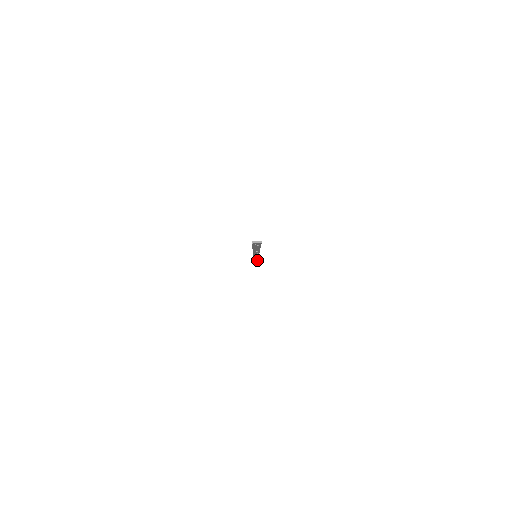
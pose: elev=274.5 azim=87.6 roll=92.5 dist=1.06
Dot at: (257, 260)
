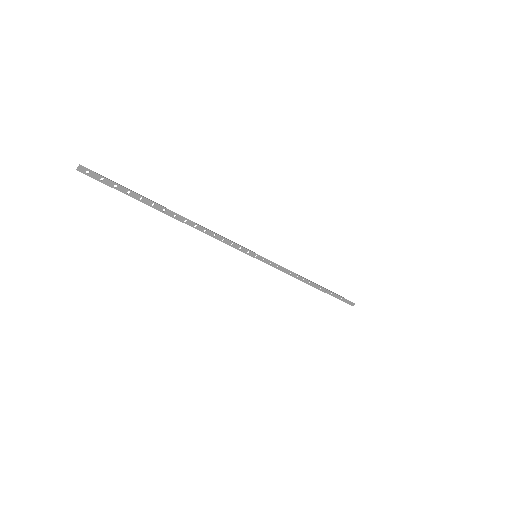
Dot at: (336, 295)
